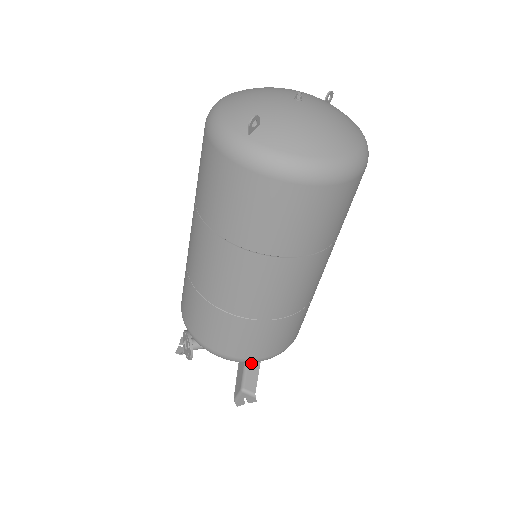
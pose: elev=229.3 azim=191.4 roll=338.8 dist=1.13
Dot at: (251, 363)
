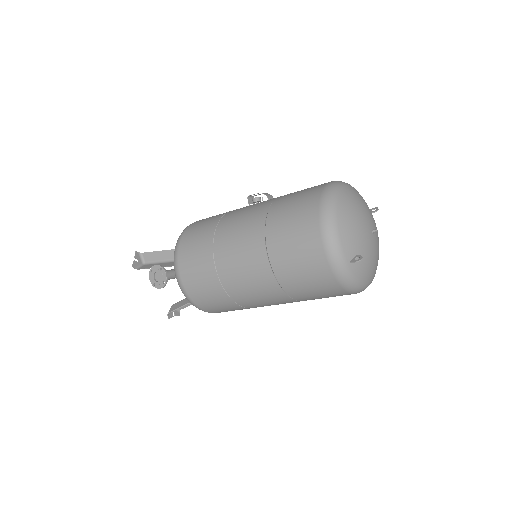
Dot at: occluded
